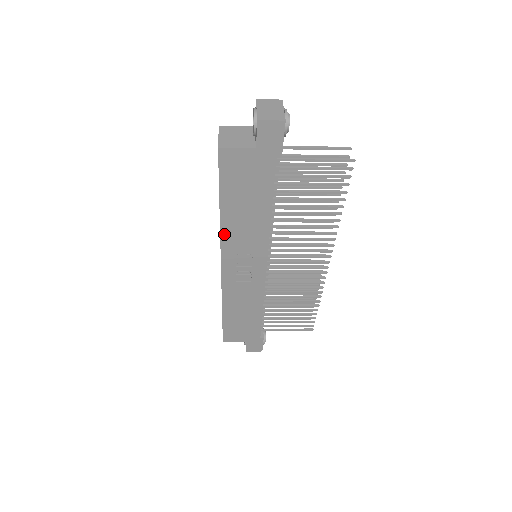
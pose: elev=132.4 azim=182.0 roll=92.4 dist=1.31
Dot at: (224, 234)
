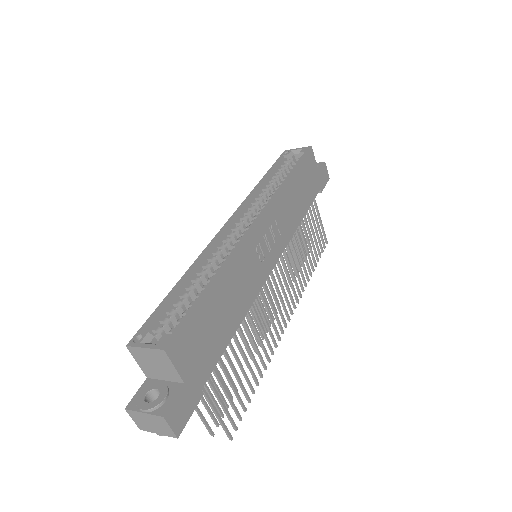
Dot at: (280, 195)
